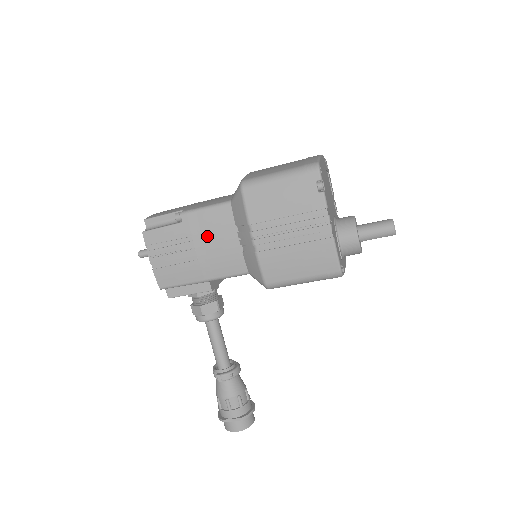
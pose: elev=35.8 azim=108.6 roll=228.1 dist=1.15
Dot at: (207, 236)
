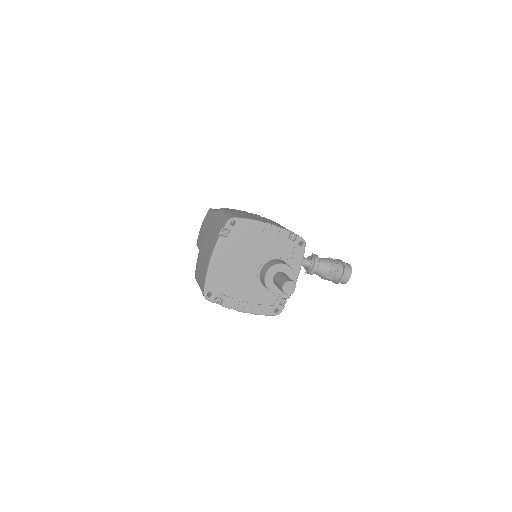
Dot at: occluded
